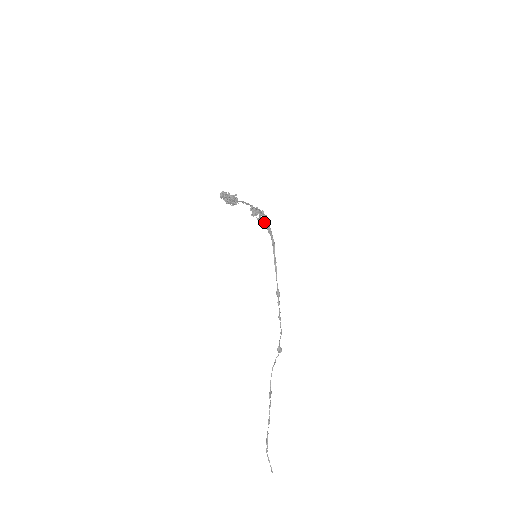
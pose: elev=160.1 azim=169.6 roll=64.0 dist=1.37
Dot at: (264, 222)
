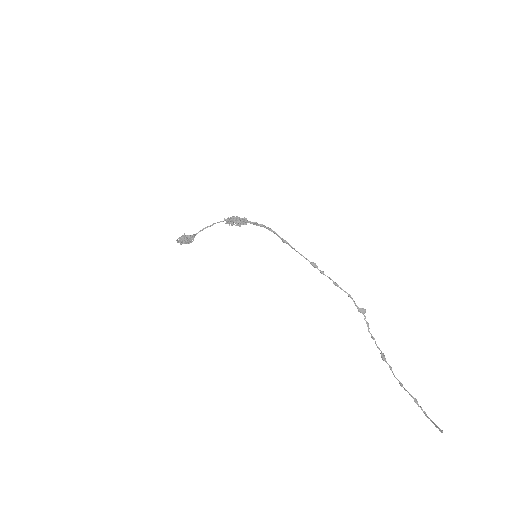
Dot at: (241, 224)
